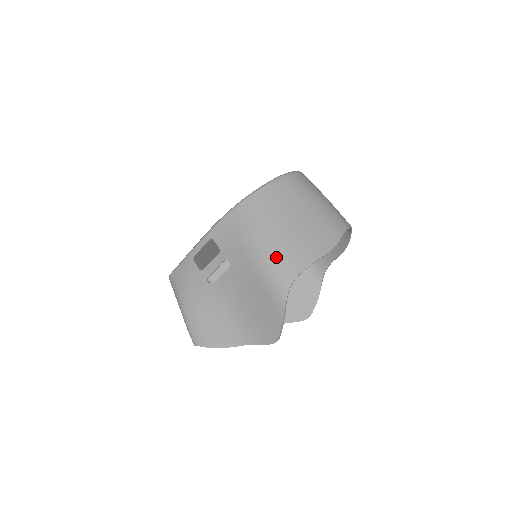
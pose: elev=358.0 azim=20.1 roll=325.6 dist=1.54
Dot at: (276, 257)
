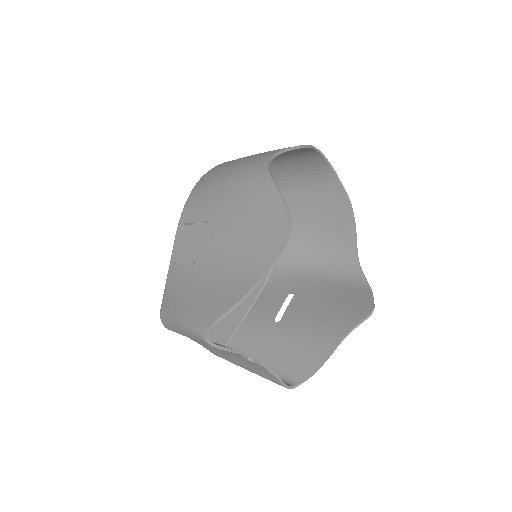
Dot at: (243, 166)
